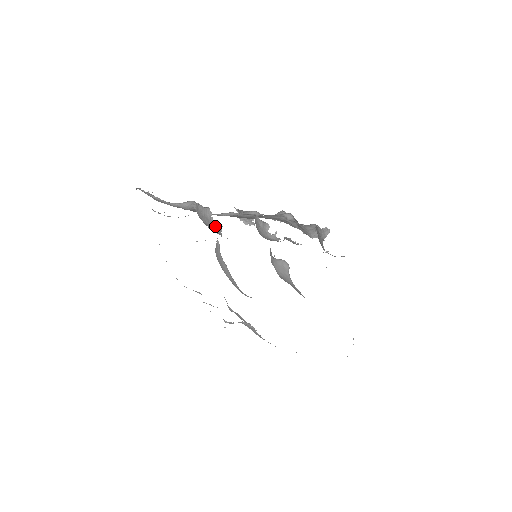
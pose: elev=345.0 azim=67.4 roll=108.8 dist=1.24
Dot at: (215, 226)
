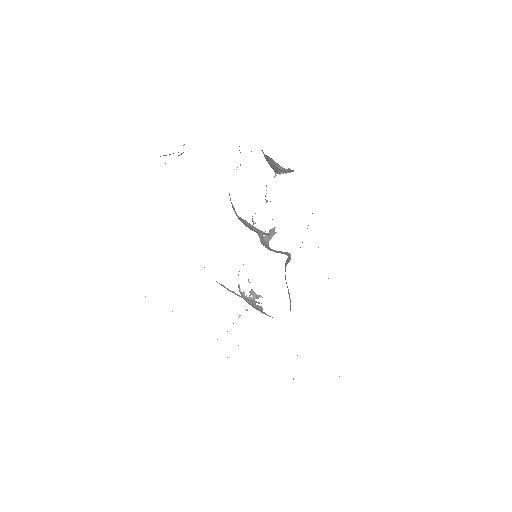
Dot at: occluded
